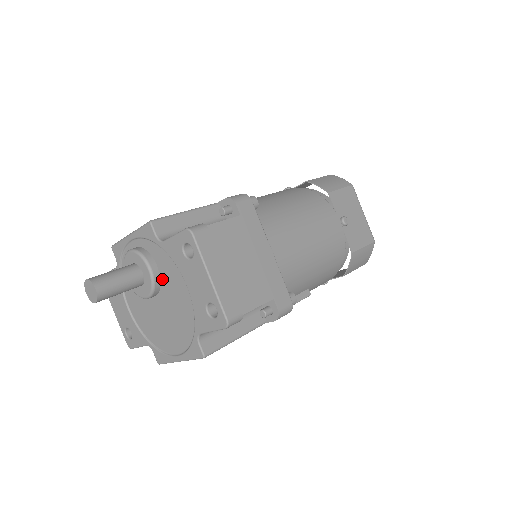
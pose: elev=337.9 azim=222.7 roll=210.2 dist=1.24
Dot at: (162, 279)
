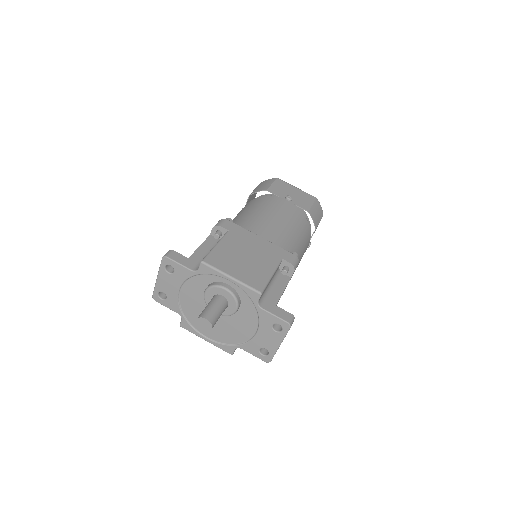
Dot at: (237, 313)
